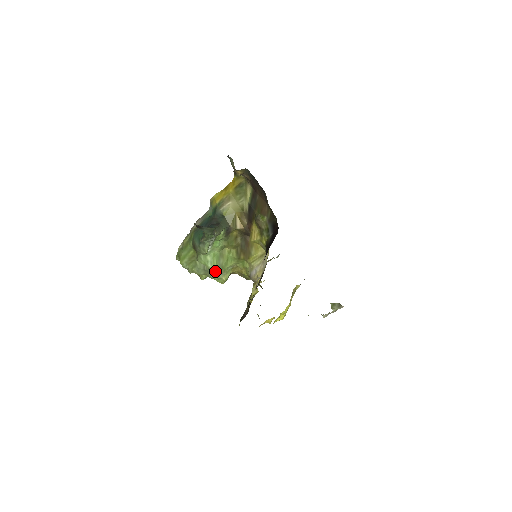
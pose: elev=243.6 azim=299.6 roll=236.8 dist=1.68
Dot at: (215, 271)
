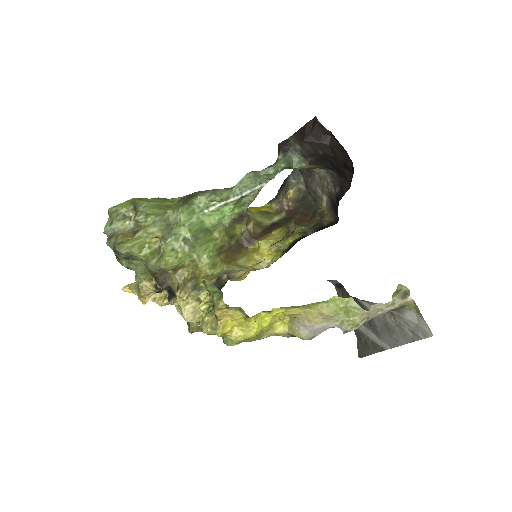
Dot at: (183, 236)
